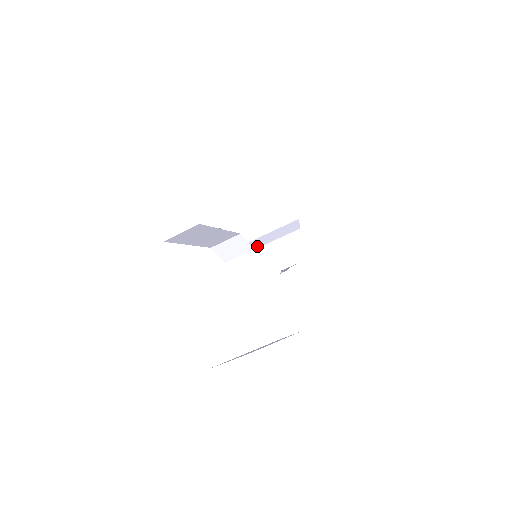
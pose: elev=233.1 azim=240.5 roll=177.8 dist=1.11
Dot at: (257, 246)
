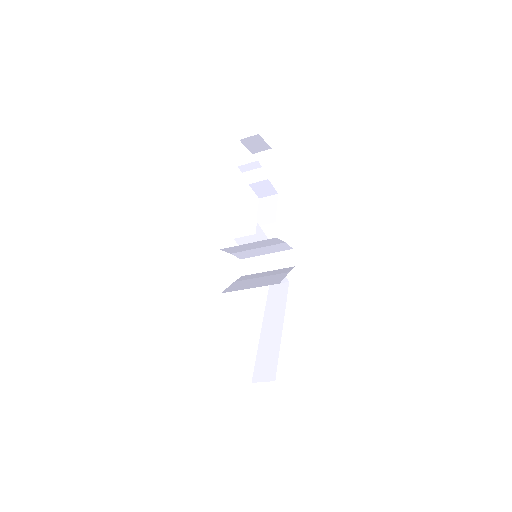
Dot at: (262, 270)
